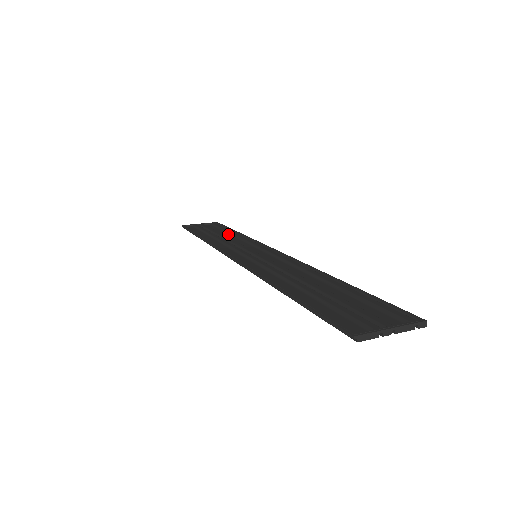
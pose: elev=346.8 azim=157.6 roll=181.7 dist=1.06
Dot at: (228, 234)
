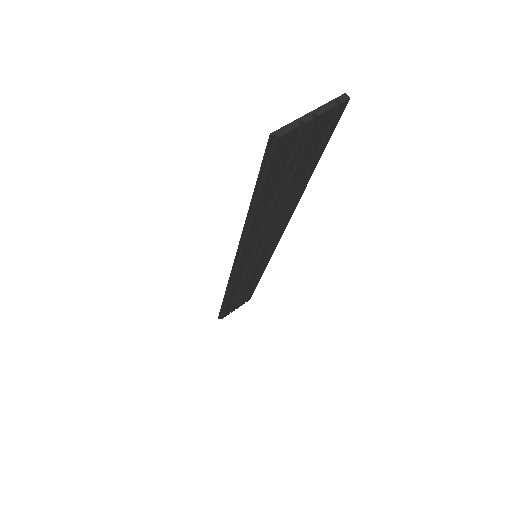
Dot at: occluded
